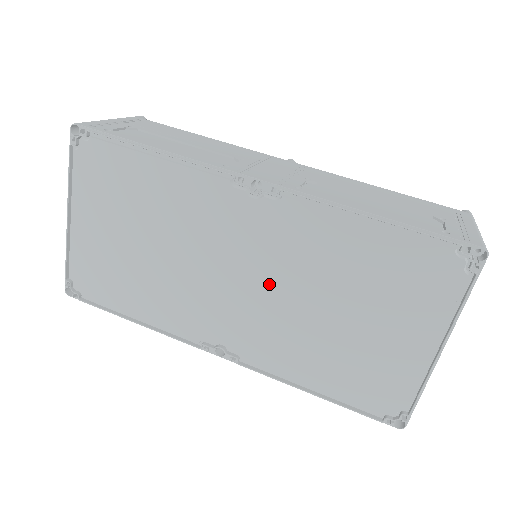
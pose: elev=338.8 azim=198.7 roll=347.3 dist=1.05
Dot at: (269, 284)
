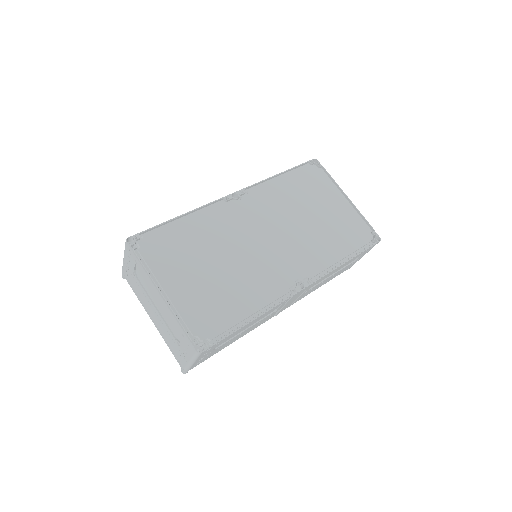
Dot at: (281, 229)
